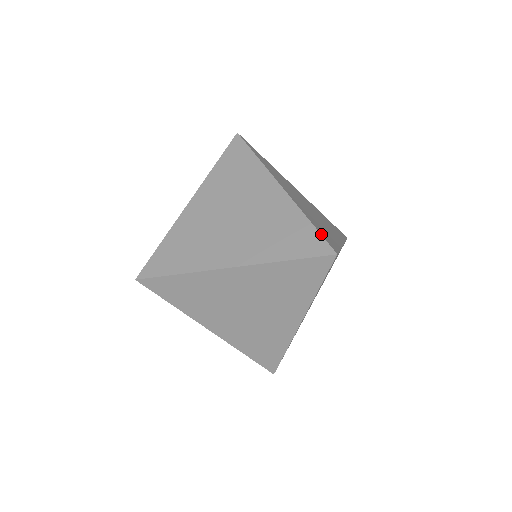
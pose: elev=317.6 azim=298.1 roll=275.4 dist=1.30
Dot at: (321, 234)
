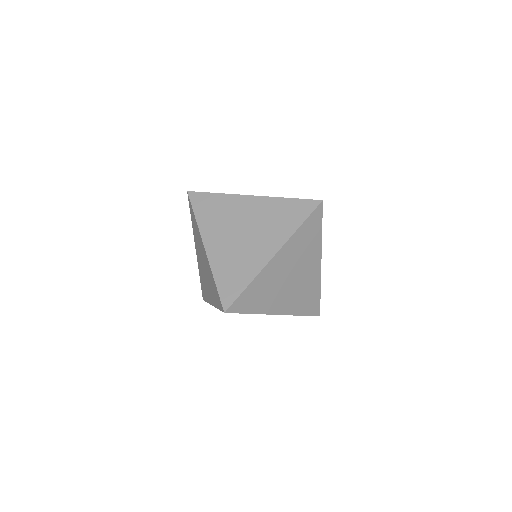
Dot at: occluded
